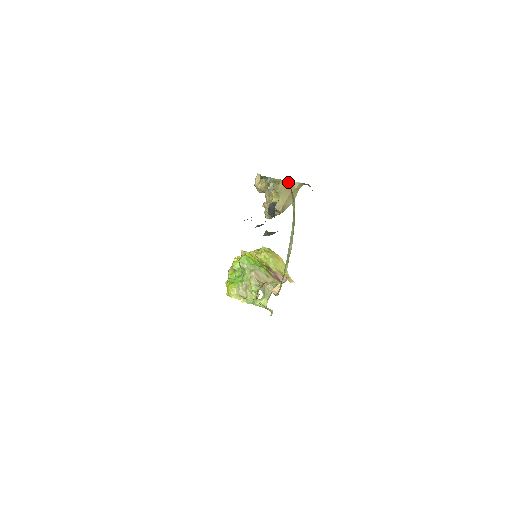
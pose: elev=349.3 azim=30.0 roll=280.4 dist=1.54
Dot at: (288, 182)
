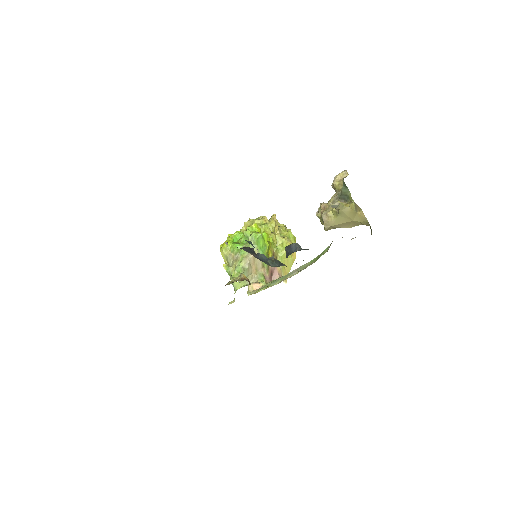
Dot at: (359, 210)
